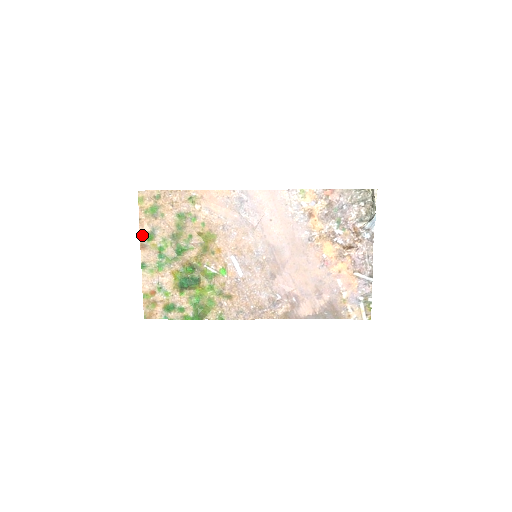
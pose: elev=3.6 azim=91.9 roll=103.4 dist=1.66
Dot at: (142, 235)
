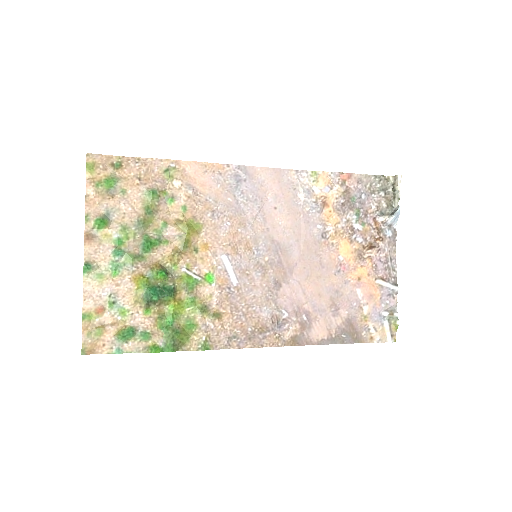
Dot at: (89, 219)
